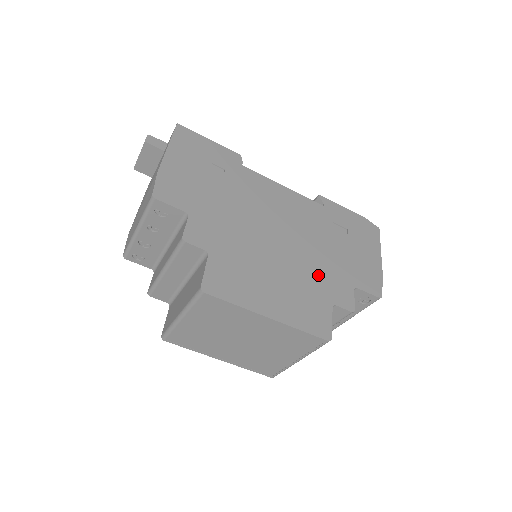
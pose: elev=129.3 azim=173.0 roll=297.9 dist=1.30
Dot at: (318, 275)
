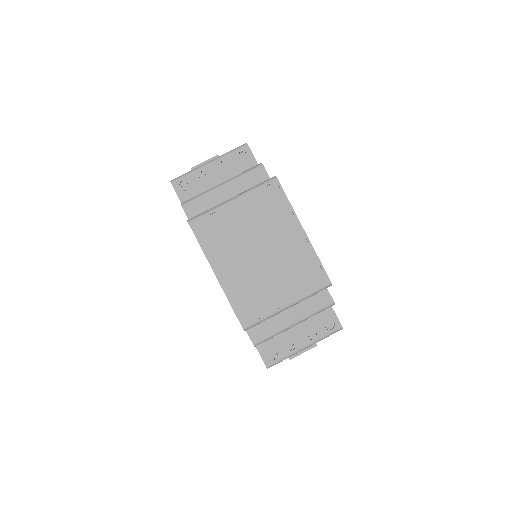
Dot at: occluded
